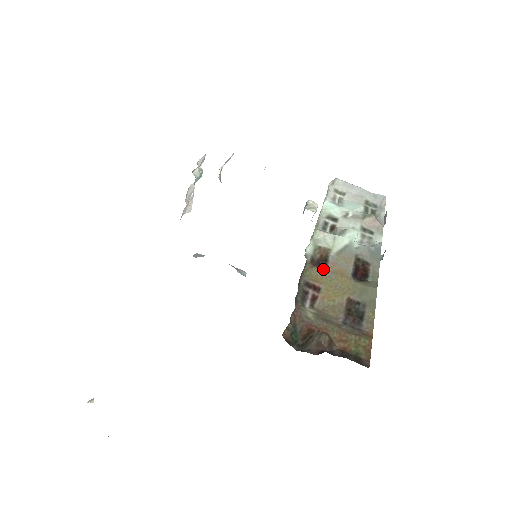
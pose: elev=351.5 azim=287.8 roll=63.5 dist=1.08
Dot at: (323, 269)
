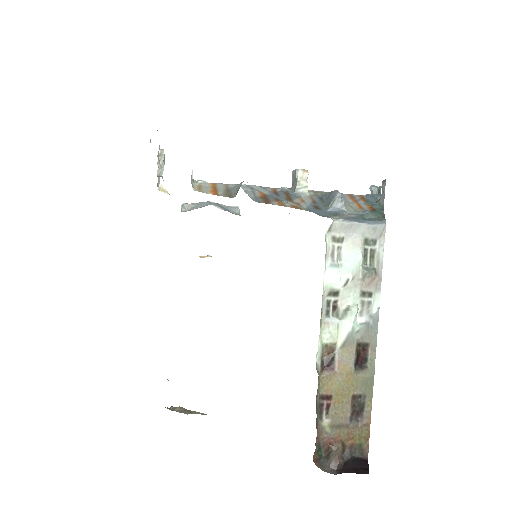
Dot at: (332, 374)
